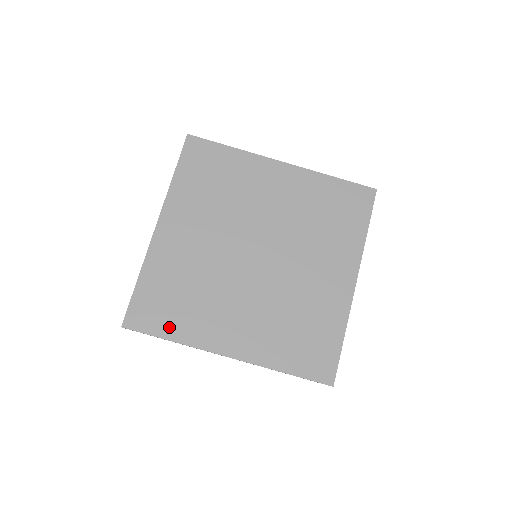
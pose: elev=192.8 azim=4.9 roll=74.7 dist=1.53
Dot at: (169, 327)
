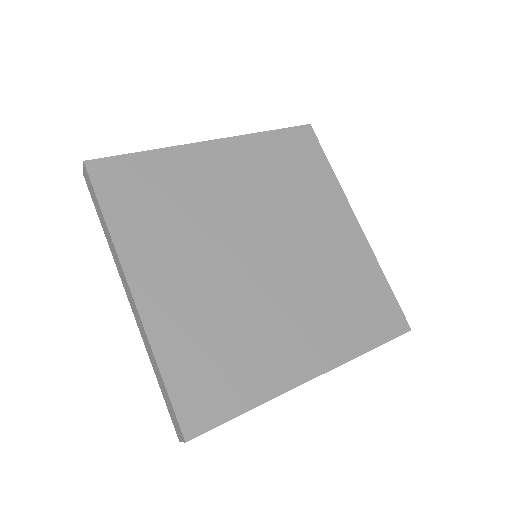
Dot at: (237, 396)
